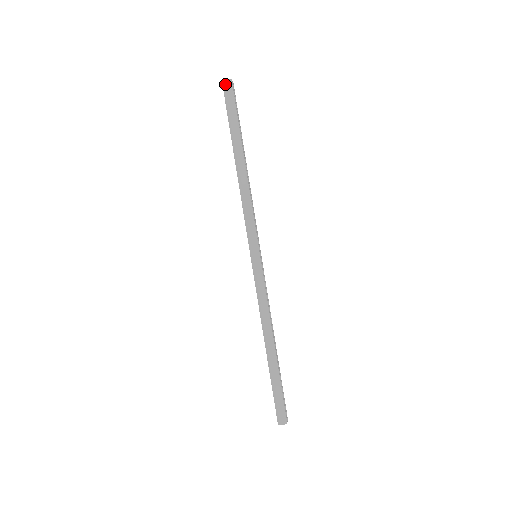
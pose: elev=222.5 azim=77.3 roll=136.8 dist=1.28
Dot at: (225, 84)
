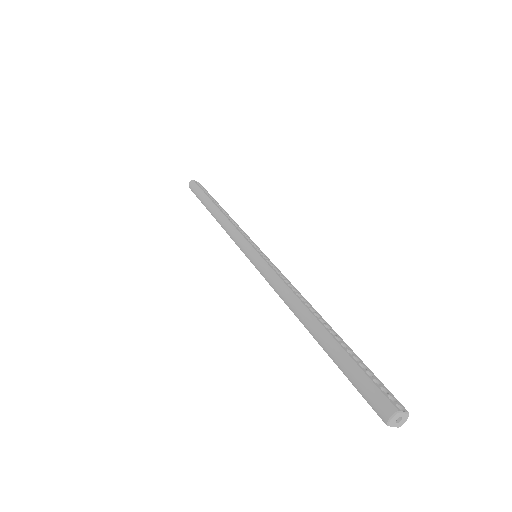
Dot at: (189, 185)
